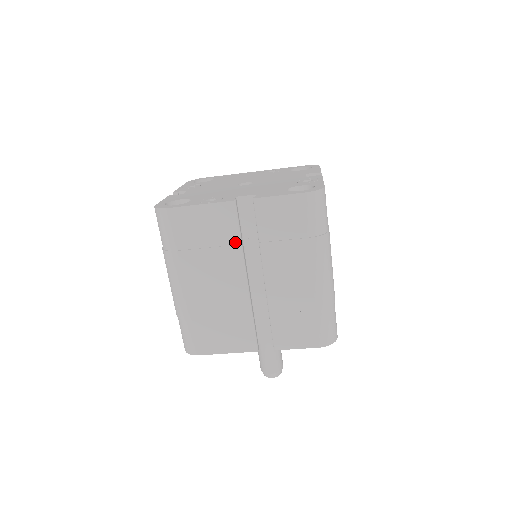
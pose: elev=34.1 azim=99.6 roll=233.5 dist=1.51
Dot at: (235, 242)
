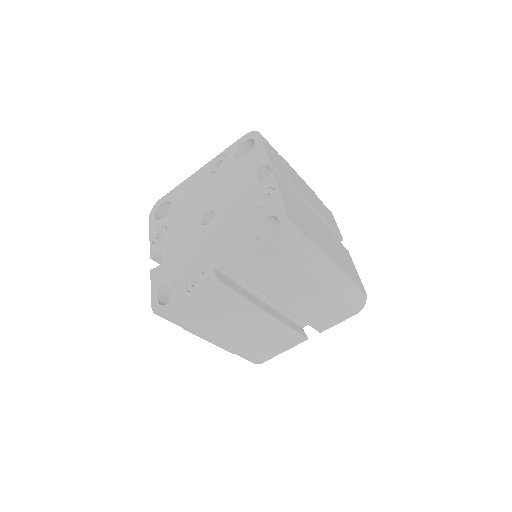
Dot at: (239, 301)
